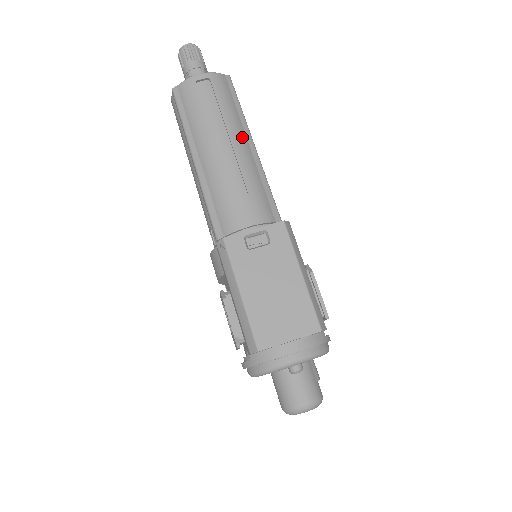
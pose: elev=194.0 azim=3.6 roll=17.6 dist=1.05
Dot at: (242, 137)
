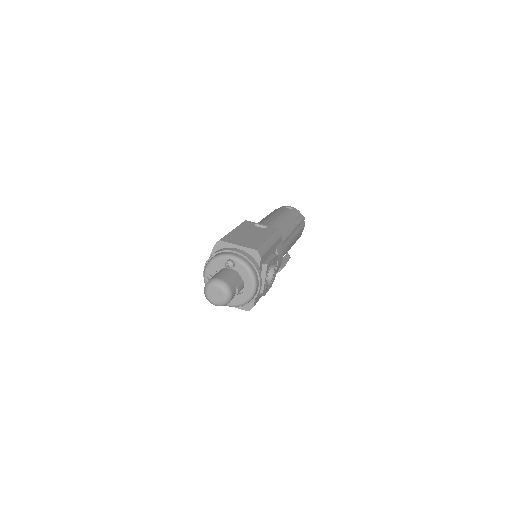
Dot at: (290, 222)
